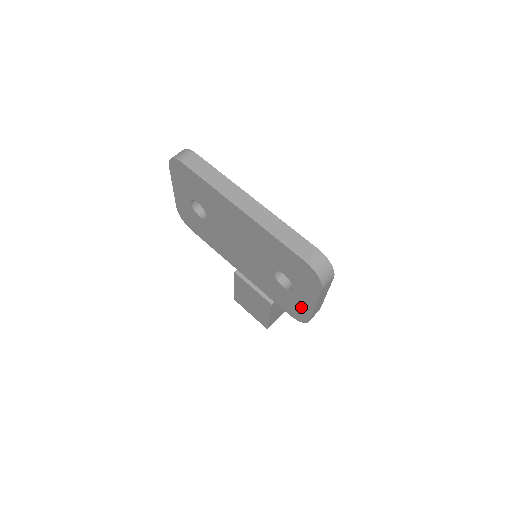
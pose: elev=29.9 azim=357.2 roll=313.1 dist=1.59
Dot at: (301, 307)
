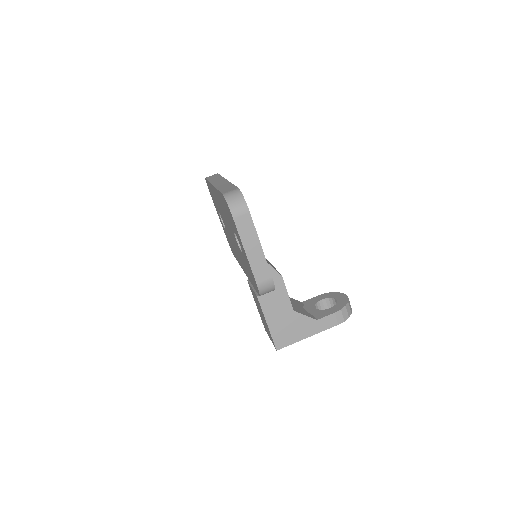
Dot at: (249, 267)
